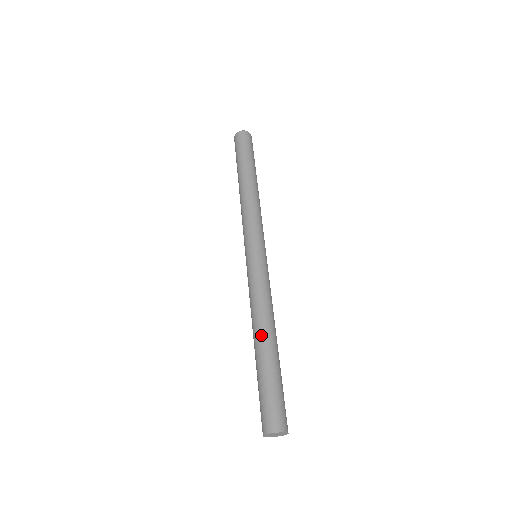
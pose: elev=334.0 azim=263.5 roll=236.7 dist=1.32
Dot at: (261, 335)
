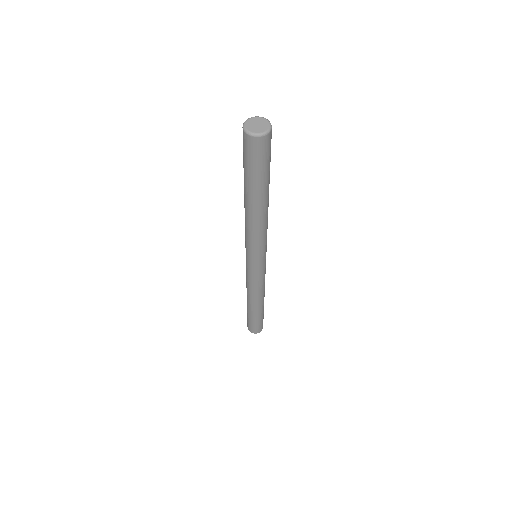
Dot at: (255, 305)
